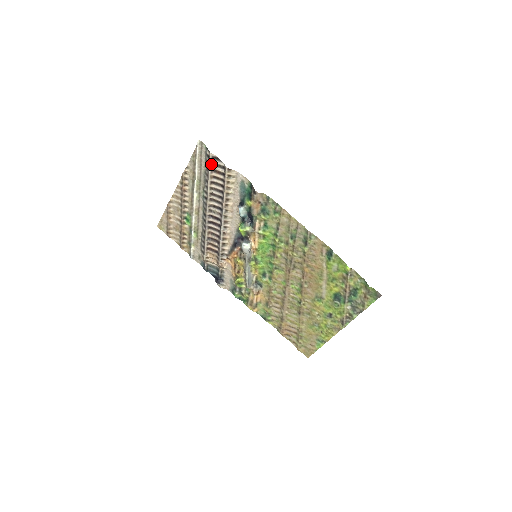
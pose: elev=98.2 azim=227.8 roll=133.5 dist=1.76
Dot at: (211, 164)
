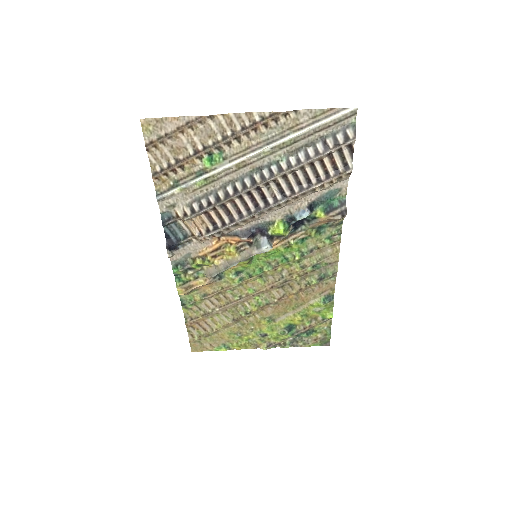
Dot at: (339, 148)
